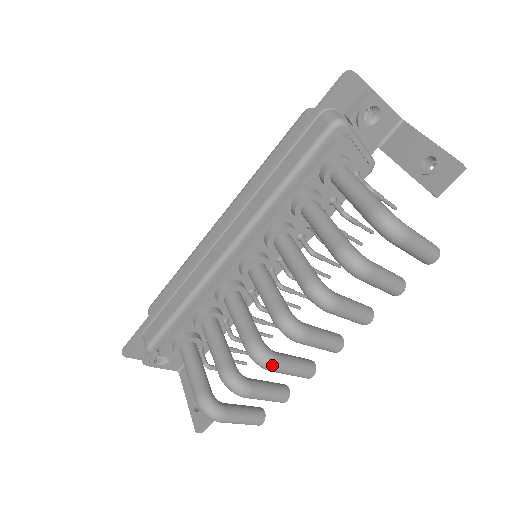
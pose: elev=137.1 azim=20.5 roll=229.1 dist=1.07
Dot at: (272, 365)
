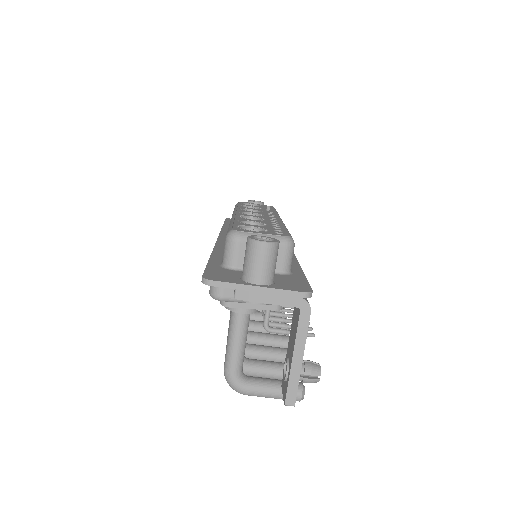
Dot at: occluded
